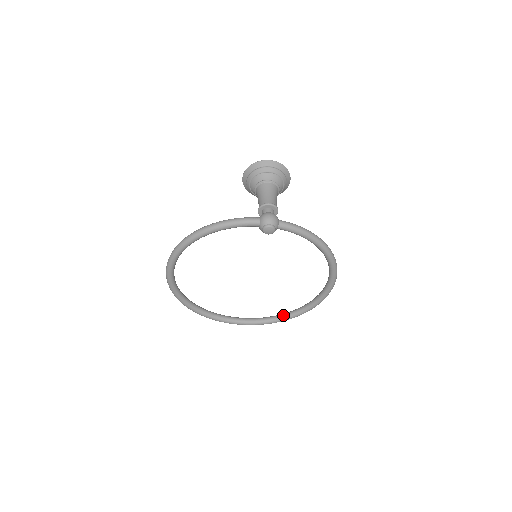
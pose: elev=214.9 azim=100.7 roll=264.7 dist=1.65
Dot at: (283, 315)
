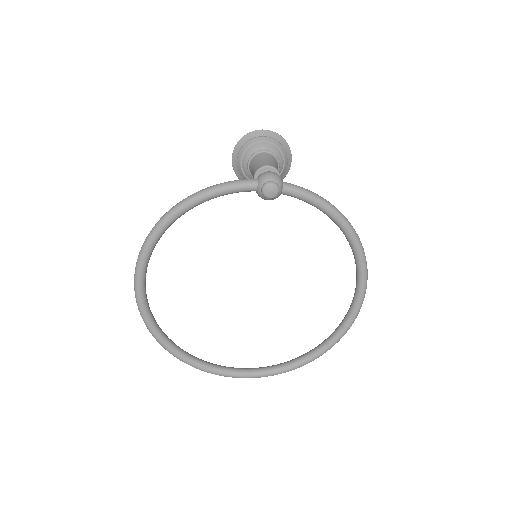
Dot at: (299, 357)
